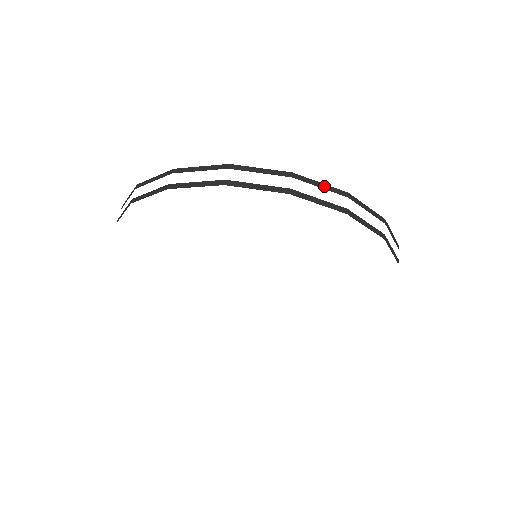
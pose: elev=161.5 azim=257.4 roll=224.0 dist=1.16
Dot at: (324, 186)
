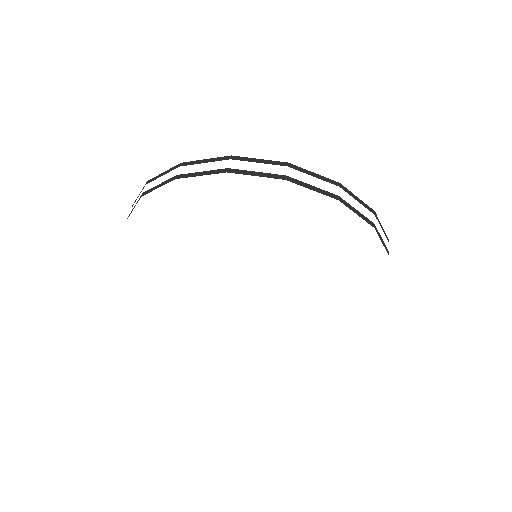
Dot at: (317, 176)
